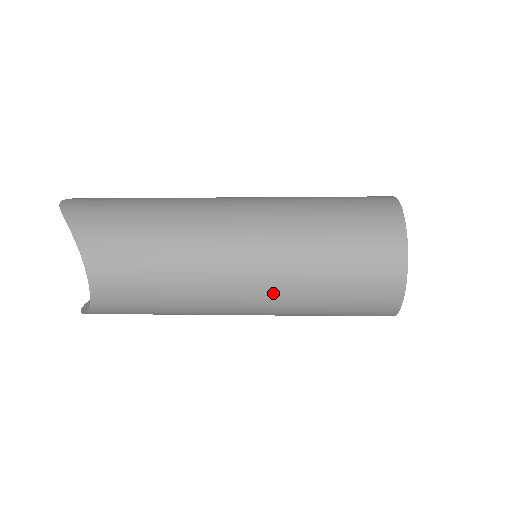
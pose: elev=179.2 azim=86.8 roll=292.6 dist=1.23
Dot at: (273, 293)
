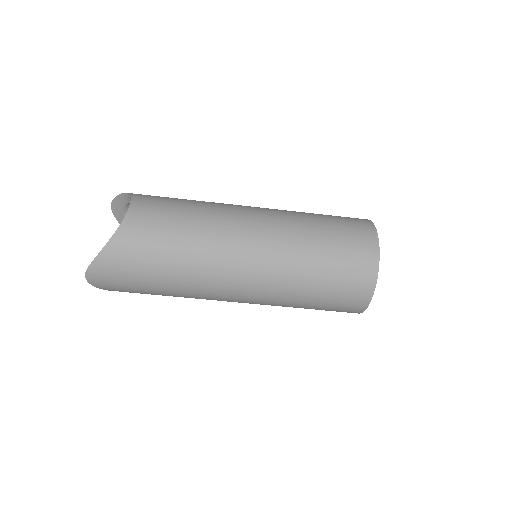
Dot at: (279, 229)
